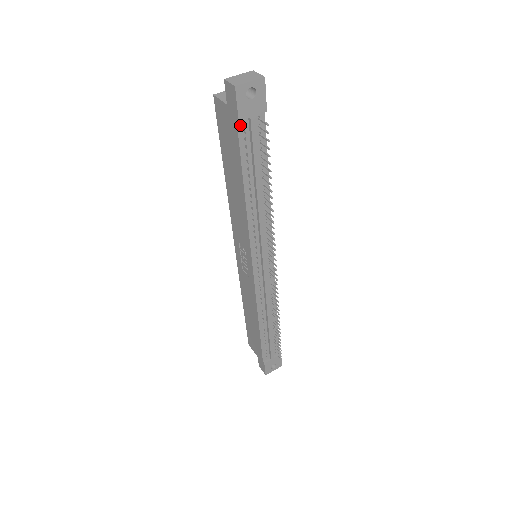
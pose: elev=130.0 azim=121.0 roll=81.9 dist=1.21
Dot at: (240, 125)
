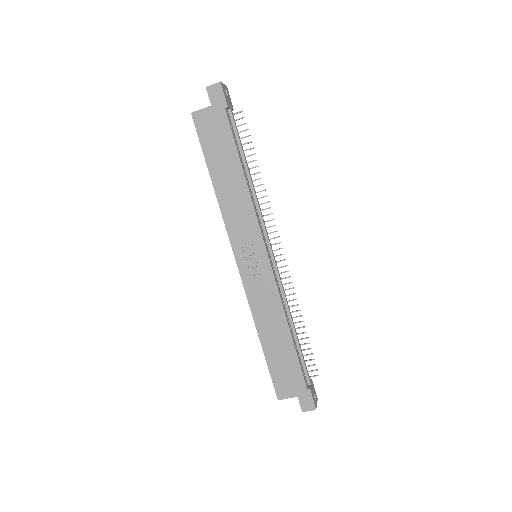
Dot at: (227, 114)
